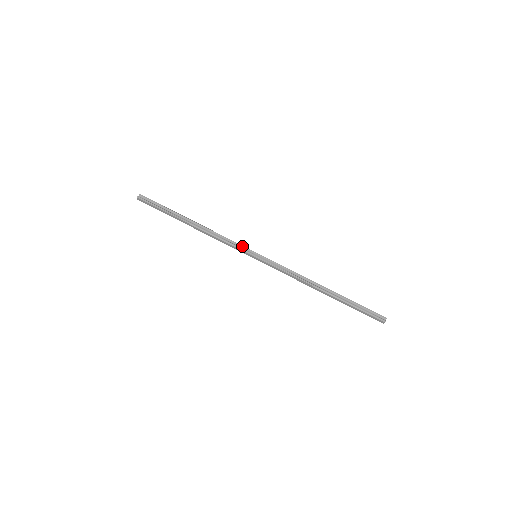
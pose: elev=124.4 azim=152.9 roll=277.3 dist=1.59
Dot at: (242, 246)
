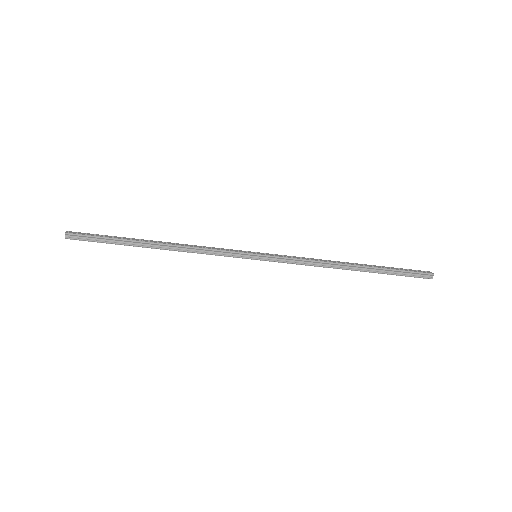
Dot at: (234, 253)
